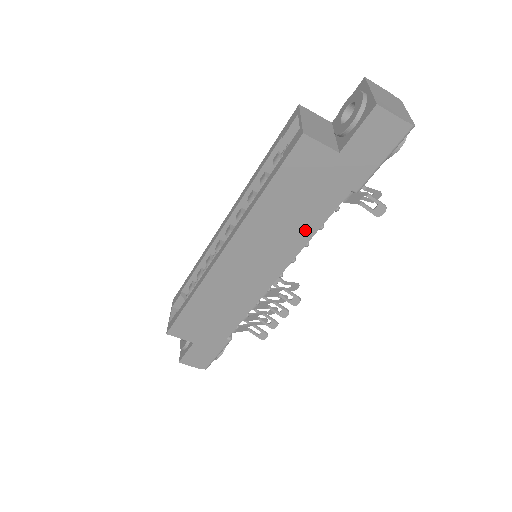
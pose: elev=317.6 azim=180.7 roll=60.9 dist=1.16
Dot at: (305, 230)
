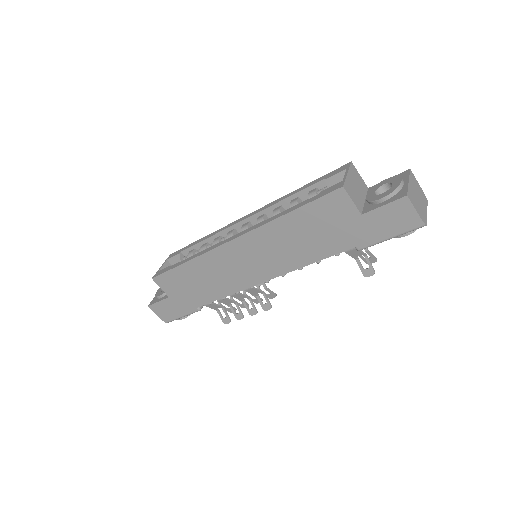
Dot at: (305, 257)
